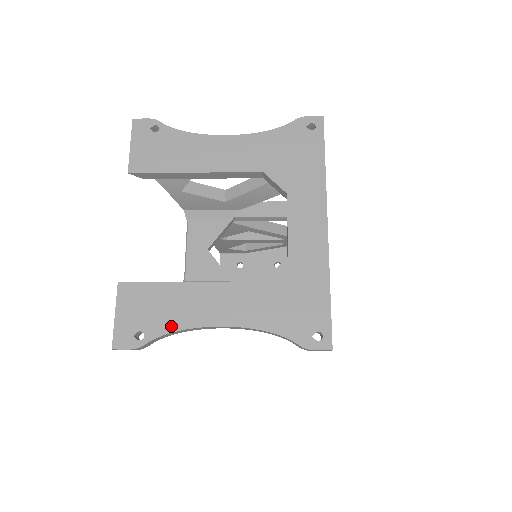
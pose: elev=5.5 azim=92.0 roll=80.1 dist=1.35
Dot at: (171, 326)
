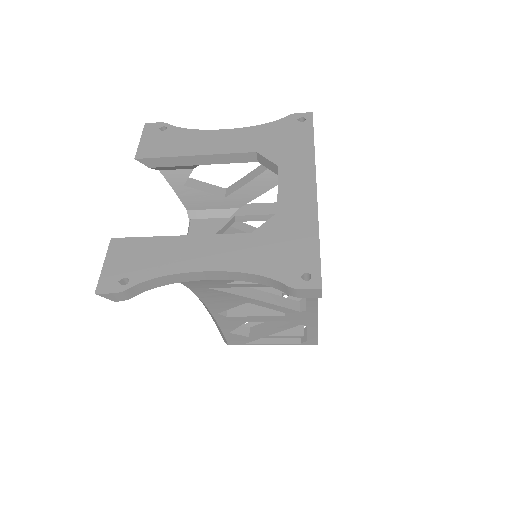
Dot at: (157, 272)
